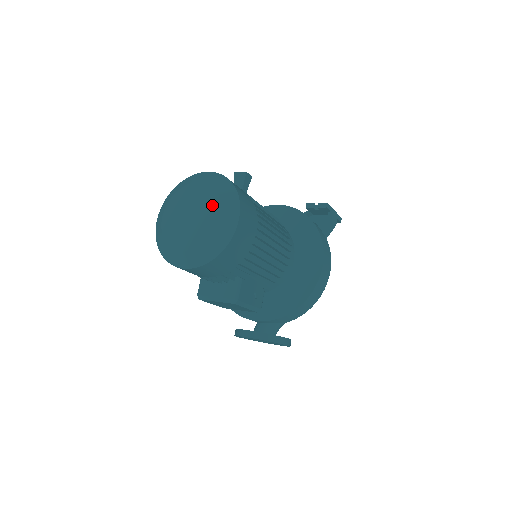
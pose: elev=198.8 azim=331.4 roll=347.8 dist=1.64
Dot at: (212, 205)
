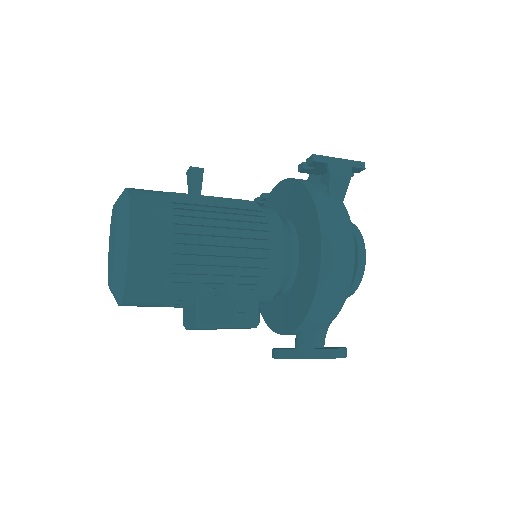
Dot at: (114, 228)
